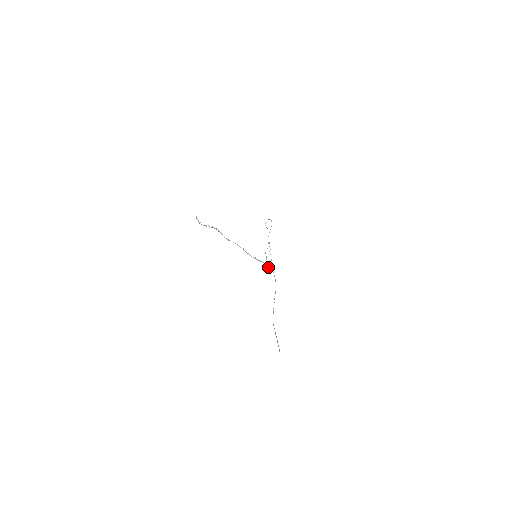
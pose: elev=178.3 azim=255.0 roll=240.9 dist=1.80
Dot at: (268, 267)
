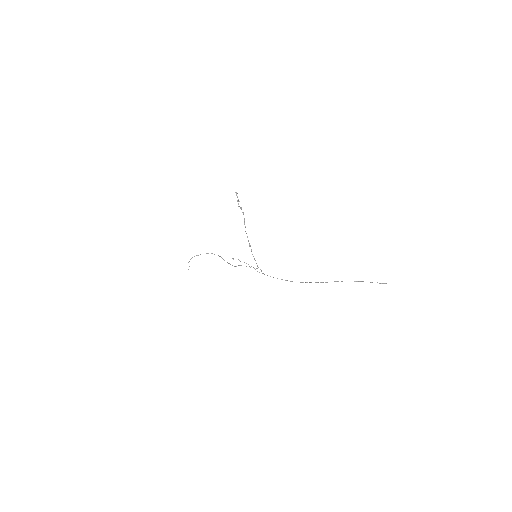
Dot at: occluded
